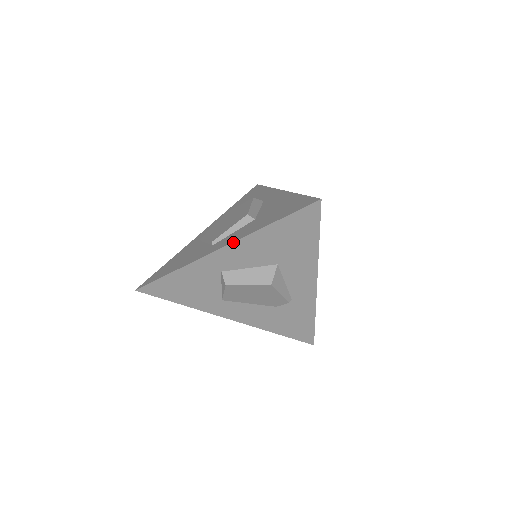
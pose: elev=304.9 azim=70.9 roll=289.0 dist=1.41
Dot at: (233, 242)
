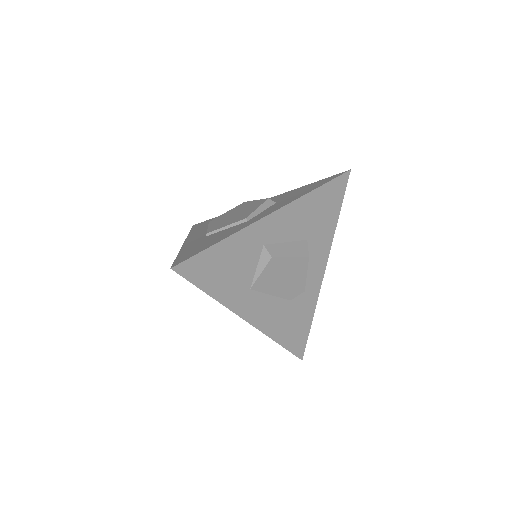
Dot at: (285, 205)
